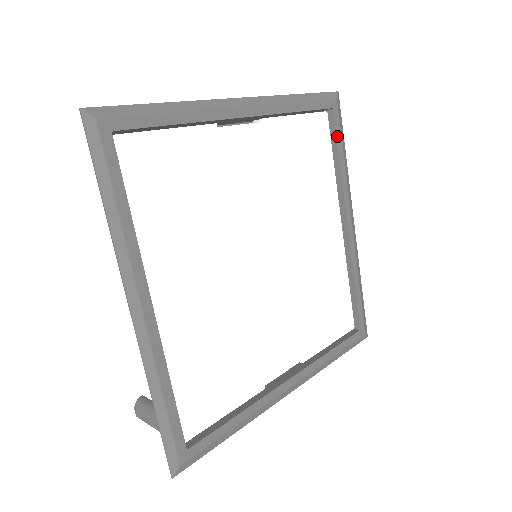
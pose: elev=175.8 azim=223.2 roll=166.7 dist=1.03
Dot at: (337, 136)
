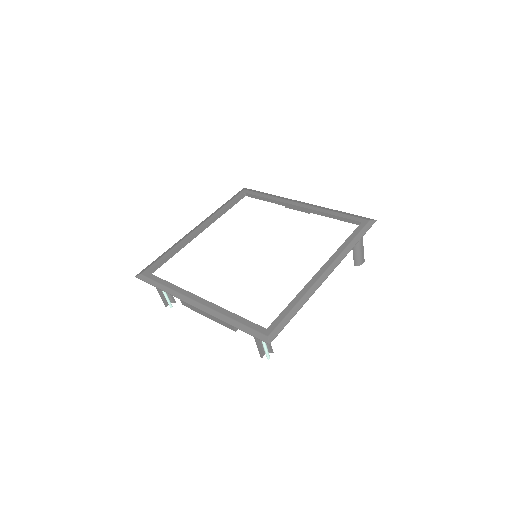
Dot at: (354, 233)
